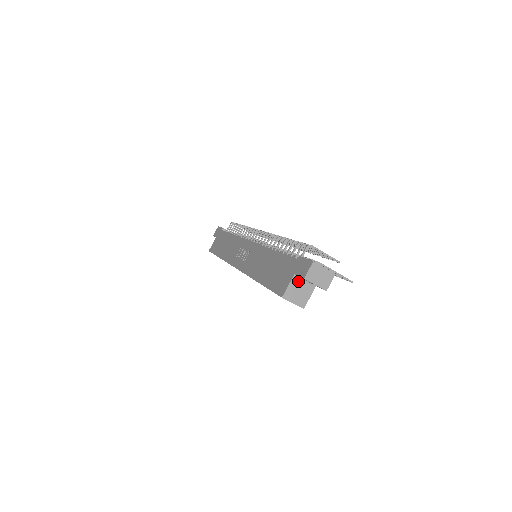
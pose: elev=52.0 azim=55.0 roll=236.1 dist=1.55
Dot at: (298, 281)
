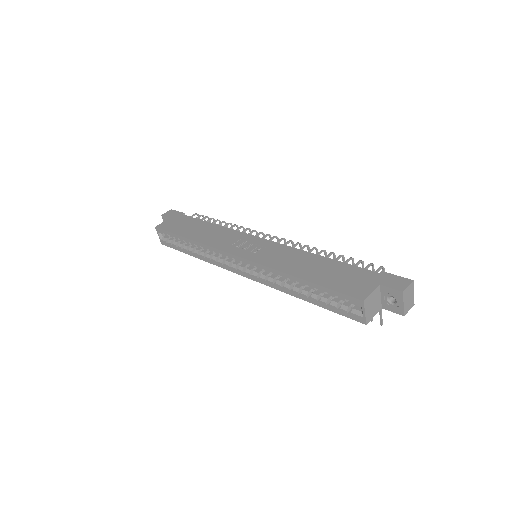
Dot at: (378, 293)
